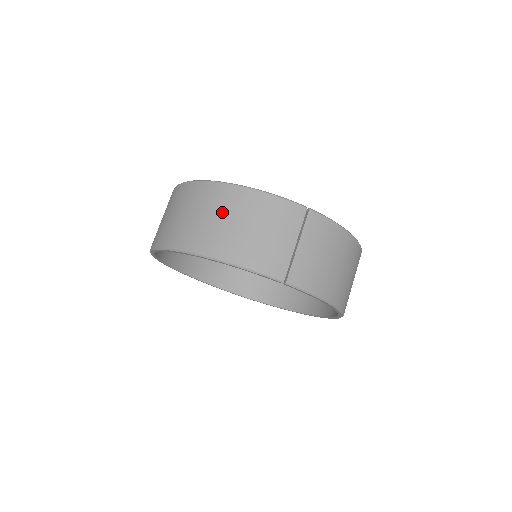
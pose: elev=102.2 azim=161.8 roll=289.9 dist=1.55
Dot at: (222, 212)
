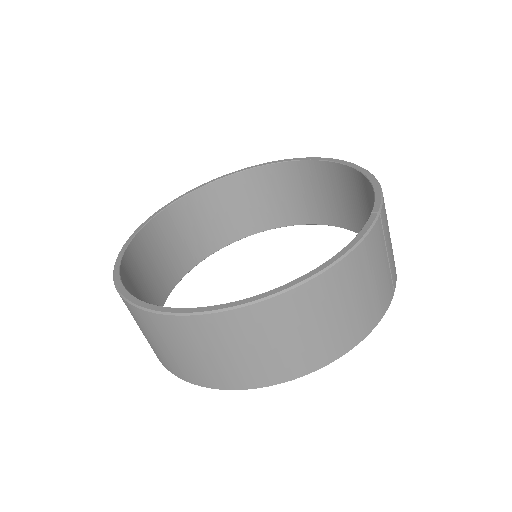
Dot at: (327, 311)
